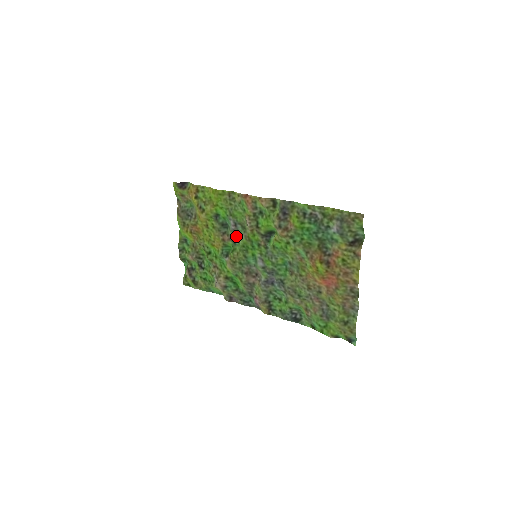
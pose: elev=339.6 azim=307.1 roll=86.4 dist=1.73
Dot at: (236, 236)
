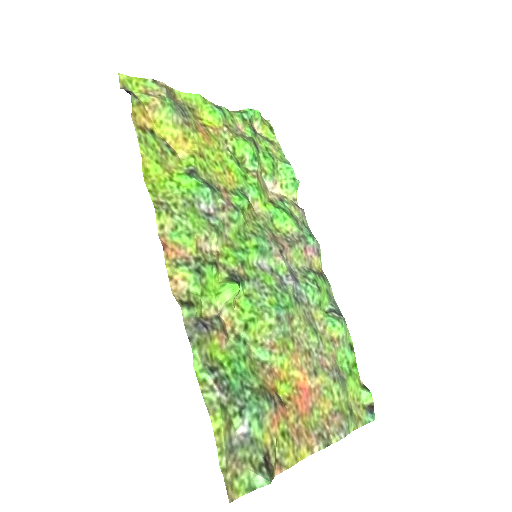
Dot at: (226, 213)
